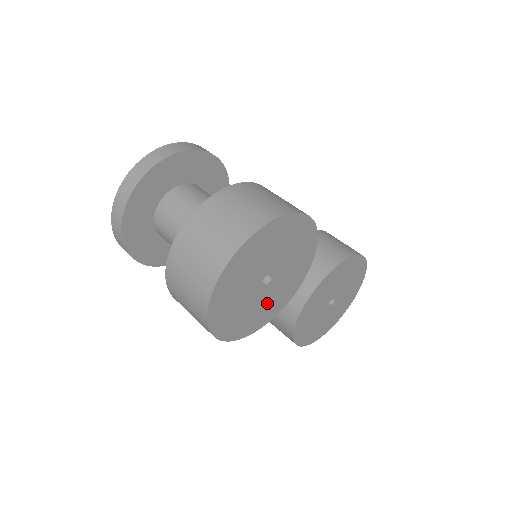
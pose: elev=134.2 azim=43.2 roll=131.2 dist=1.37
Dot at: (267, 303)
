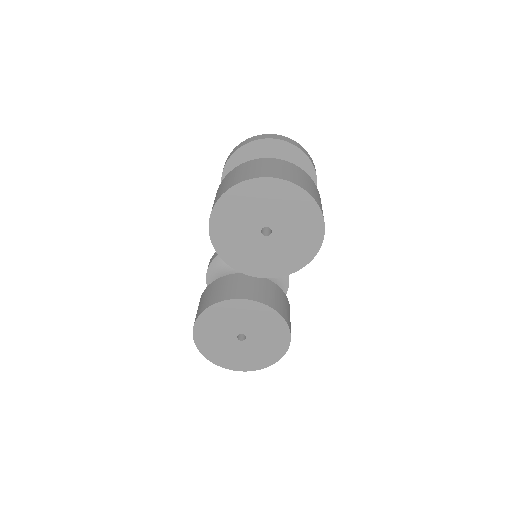
Dot at: (244, 247)
